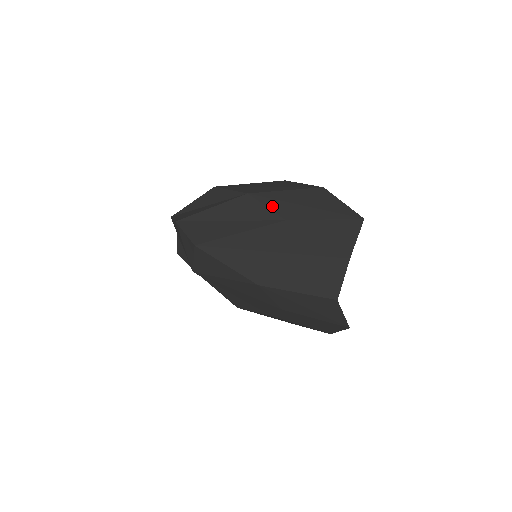
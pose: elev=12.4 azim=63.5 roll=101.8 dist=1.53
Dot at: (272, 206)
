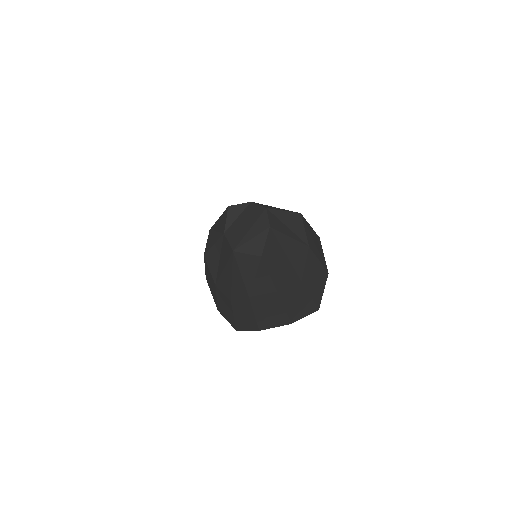
Dot at: (307, 266)
